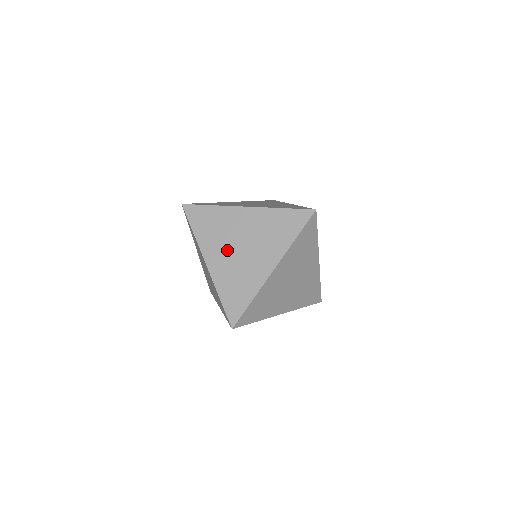
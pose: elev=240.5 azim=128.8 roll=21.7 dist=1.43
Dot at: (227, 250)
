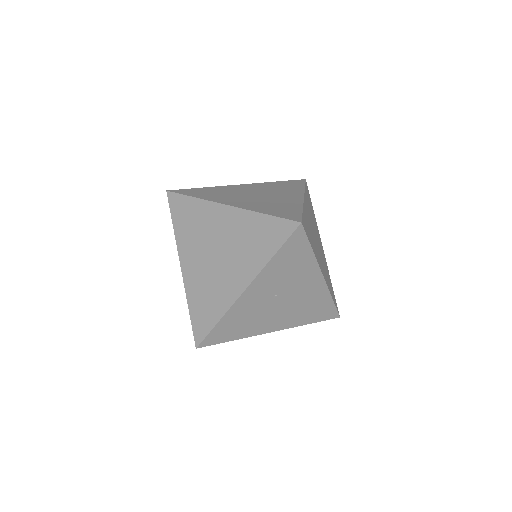
Dot at: (243, 197)
